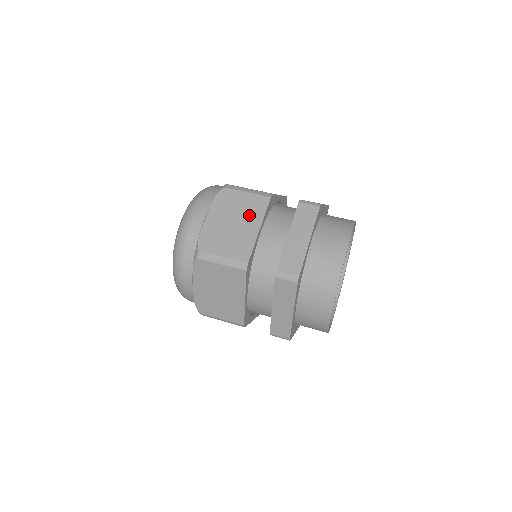
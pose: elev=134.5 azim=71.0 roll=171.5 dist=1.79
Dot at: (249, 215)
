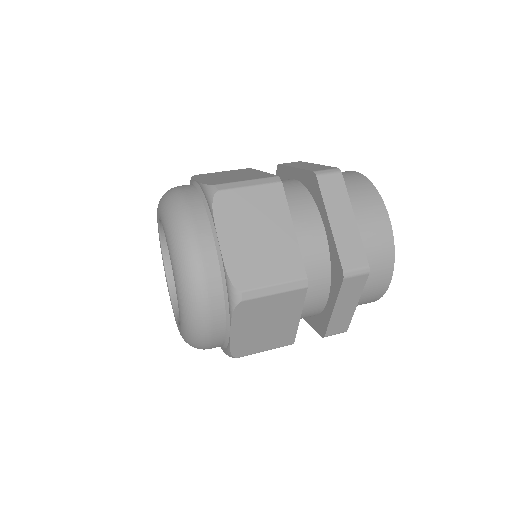
Dot at: (241, 172)
